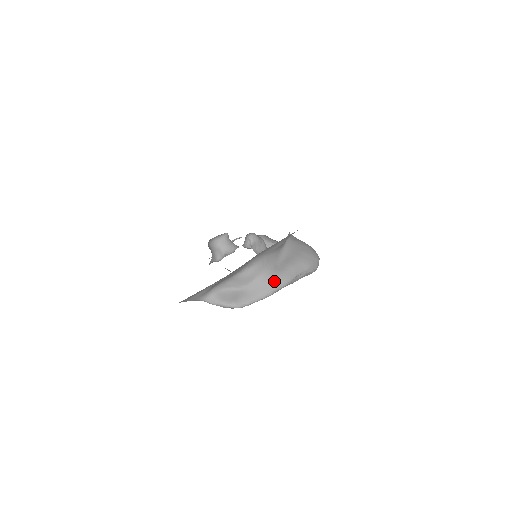
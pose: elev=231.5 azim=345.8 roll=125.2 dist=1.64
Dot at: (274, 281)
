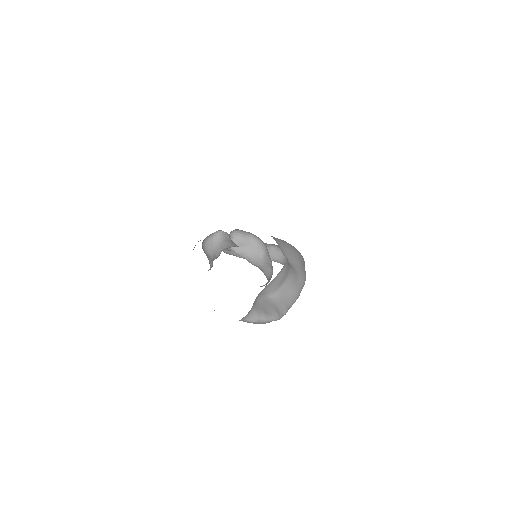
Dot at: (299, 280)
